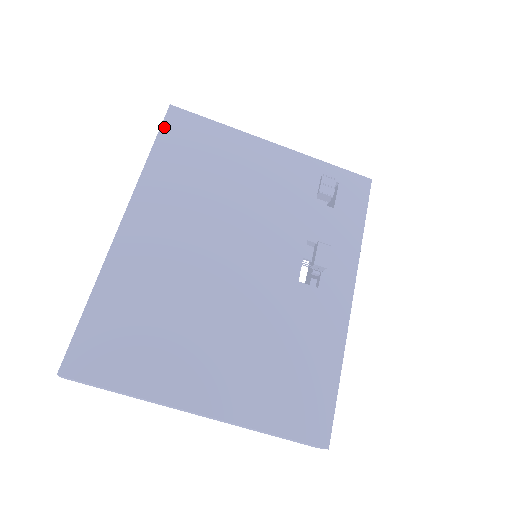
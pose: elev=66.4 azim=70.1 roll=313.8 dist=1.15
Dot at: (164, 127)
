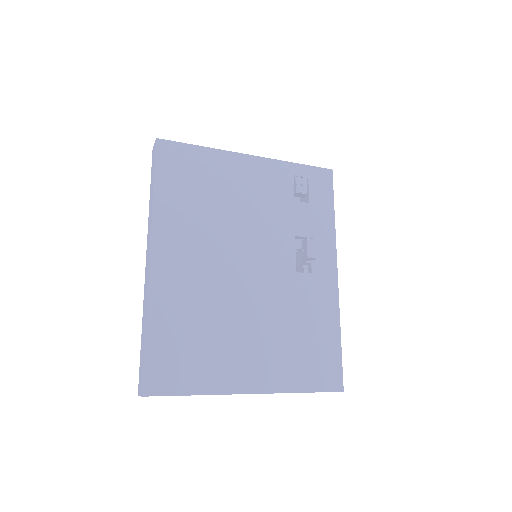
Dot at: (158, 162)
